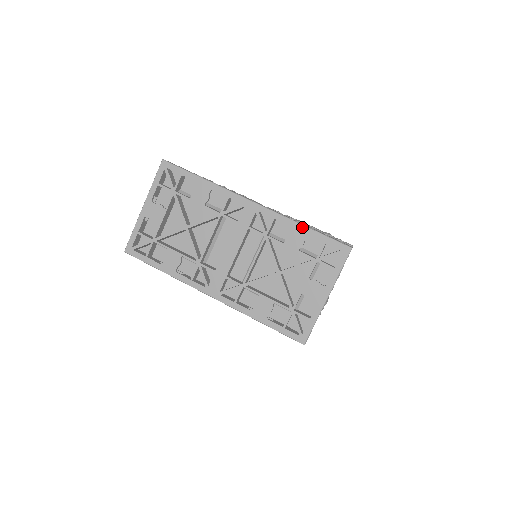
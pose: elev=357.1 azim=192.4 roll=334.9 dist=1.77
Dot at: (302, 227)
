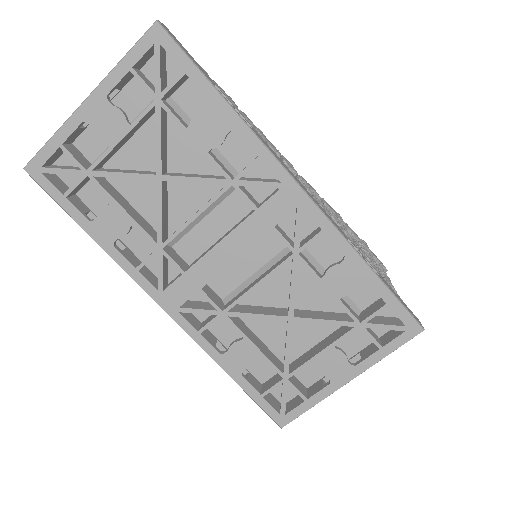
Dot at: (363, 266)
